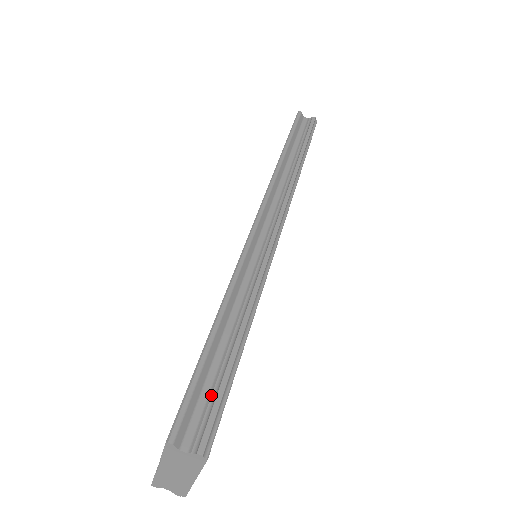
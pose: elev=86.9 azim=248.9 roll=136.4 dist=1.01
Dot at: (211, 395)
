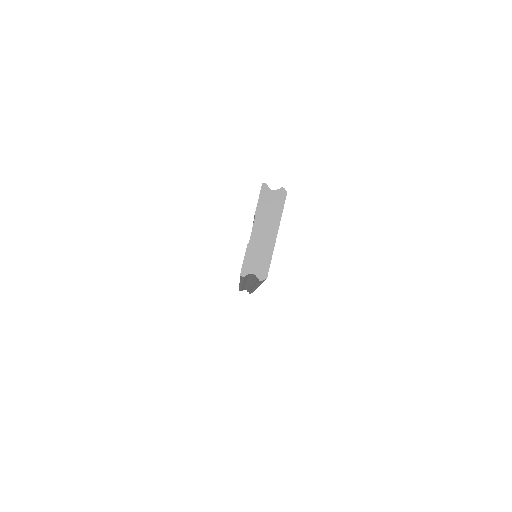
Dot at: occluded
